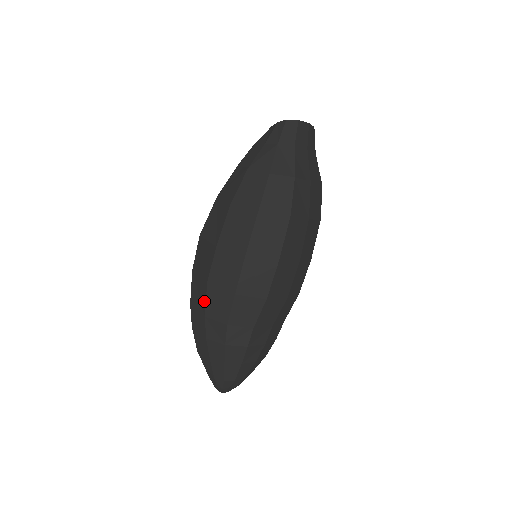
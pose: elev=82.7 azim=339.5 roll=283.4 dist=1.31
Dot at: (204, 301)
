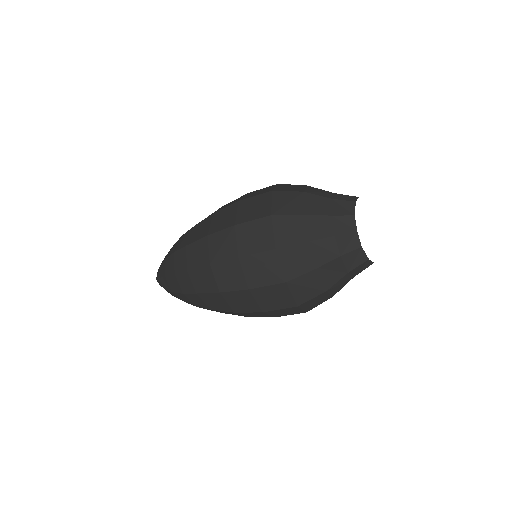
Dot at: (219, 309)
